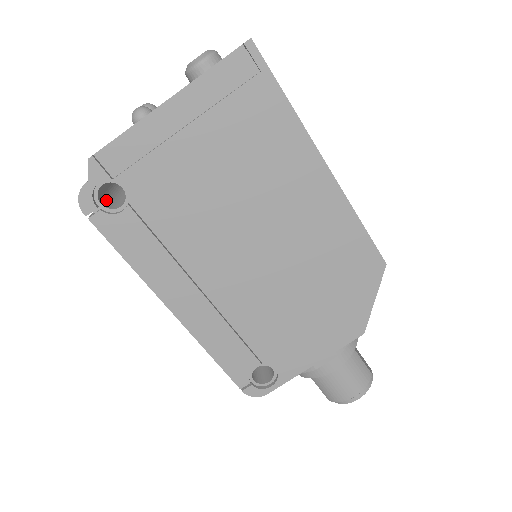
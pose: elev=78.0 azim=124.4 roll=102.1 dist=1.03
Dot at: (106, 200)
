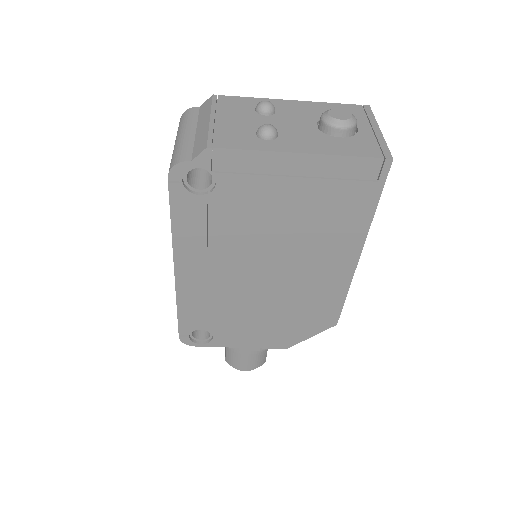
Dot at: occluded
